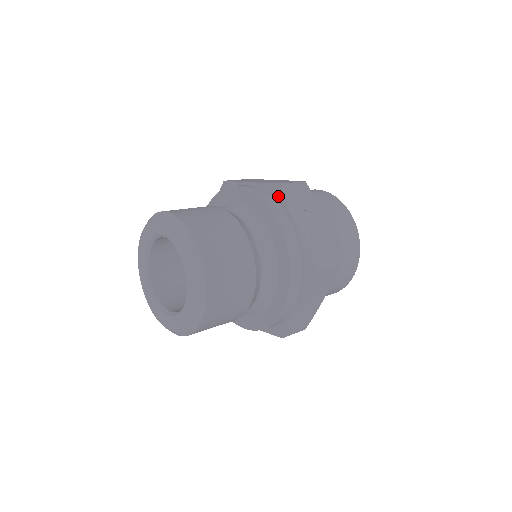
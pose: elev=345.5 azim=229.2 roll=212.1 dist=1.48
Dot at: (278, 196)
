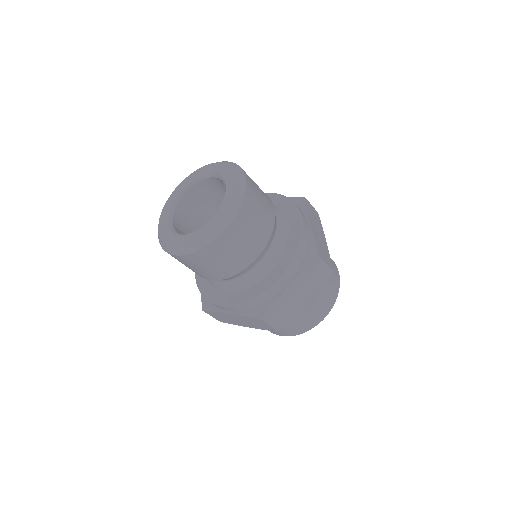
Dot at: (300, 204)
